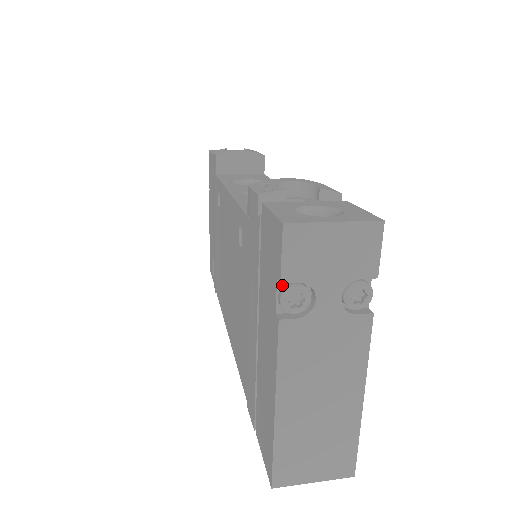
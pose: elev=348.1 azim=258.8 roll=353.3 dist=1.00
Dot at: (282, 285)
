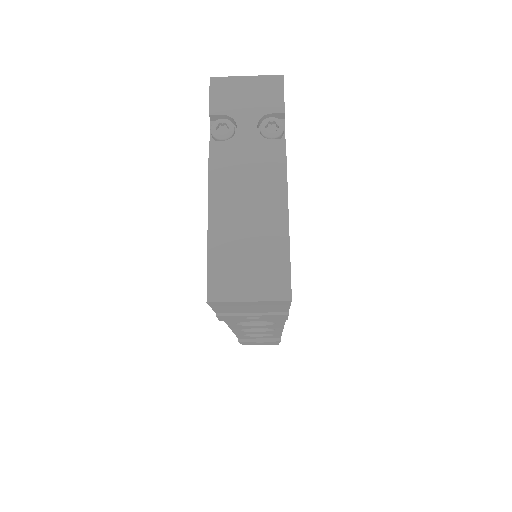
Dot at: (214, 126)
